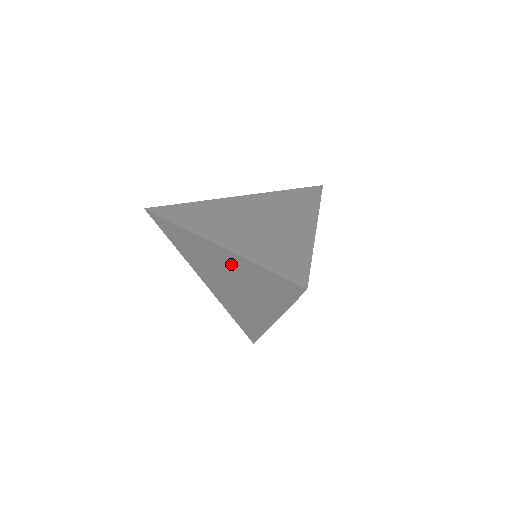
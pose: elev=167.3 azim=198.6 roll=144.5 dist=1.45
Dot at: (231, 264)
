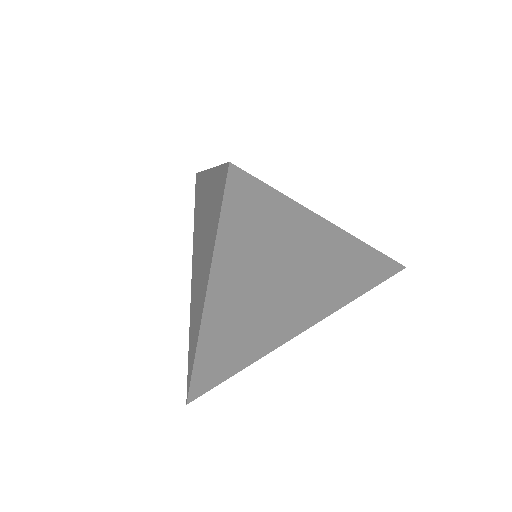
Dot at: (207, 200)
